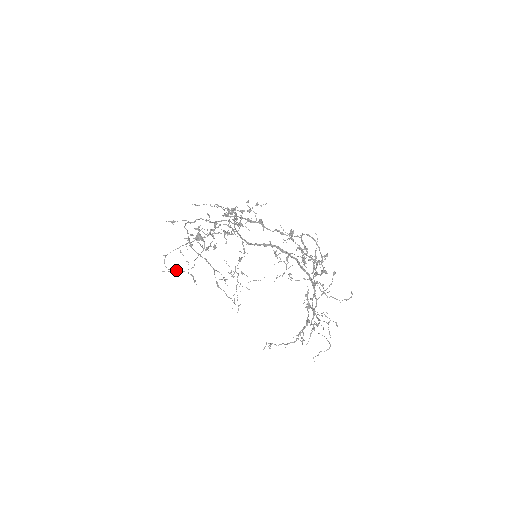
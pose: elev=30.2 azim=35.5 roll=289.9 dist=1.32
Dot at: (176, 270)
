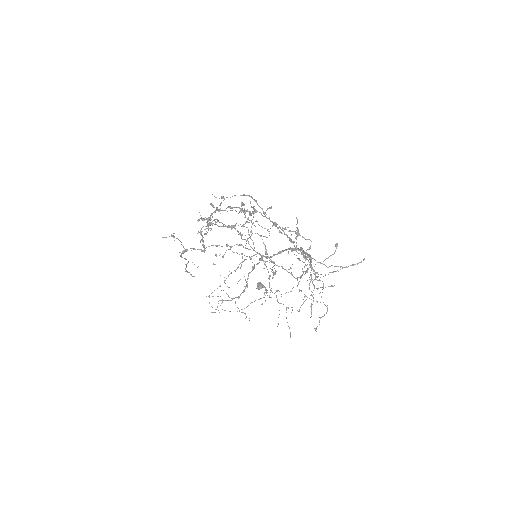
Dot at: occluded
